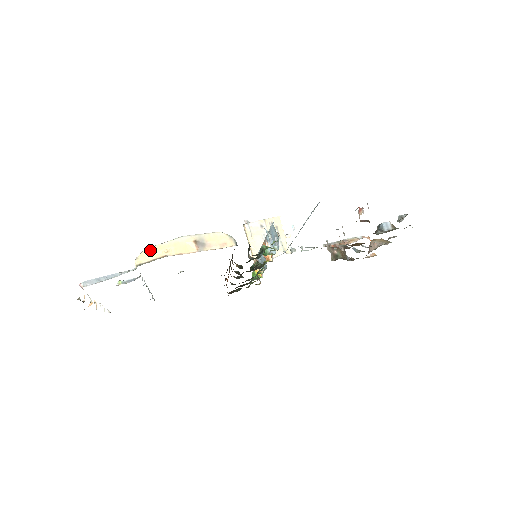
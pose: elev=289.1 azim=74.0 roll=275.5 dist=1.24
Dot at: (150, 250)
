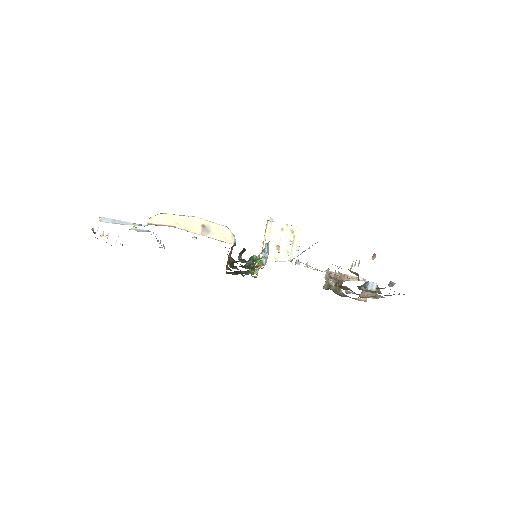
Dot at: (164, 216)
